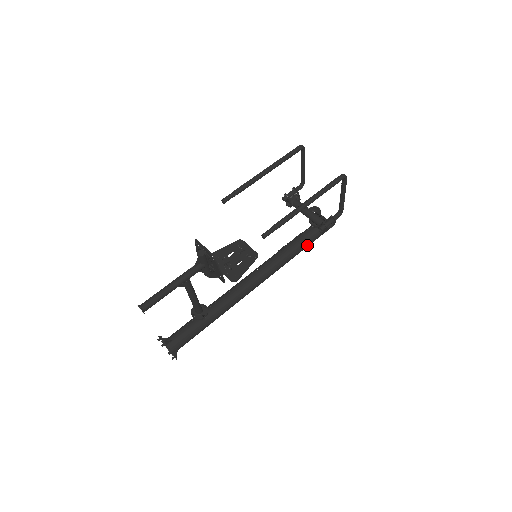
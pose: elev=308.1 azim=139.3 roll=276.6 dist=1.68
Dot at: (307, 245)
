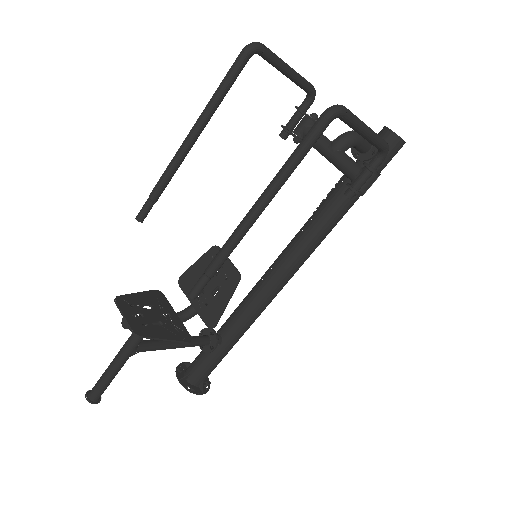
Dot at: occluded
